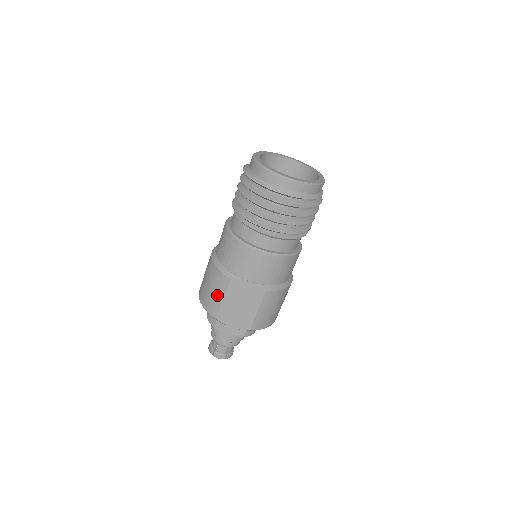
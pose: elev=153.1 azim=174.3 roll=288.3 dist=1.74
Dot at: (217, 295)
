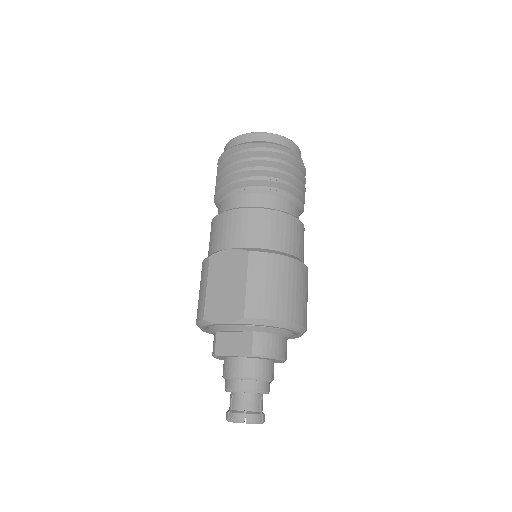
Dot at: (202, 289)
